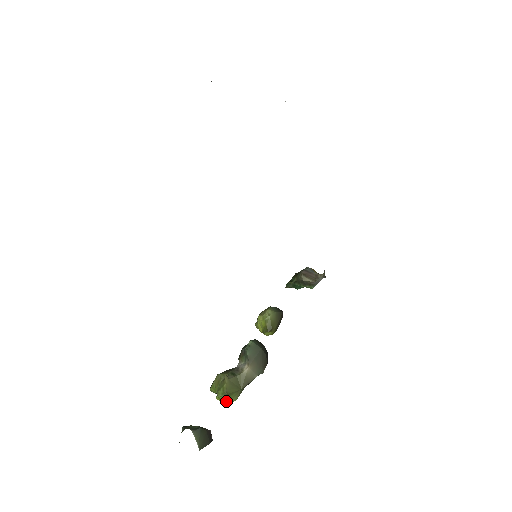
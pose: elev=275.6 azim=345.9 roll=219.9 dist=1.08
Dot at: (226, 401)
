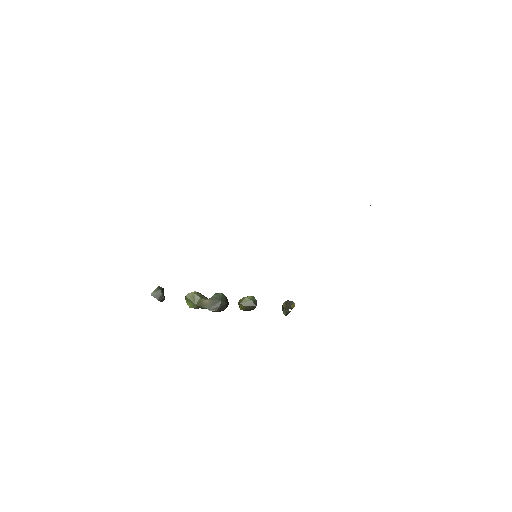
Dot at: (188, 303)
